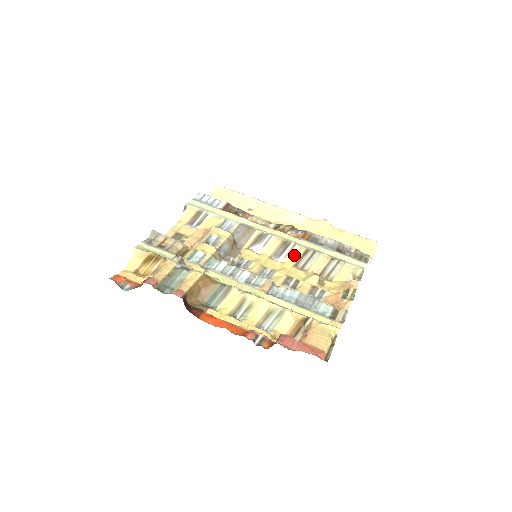
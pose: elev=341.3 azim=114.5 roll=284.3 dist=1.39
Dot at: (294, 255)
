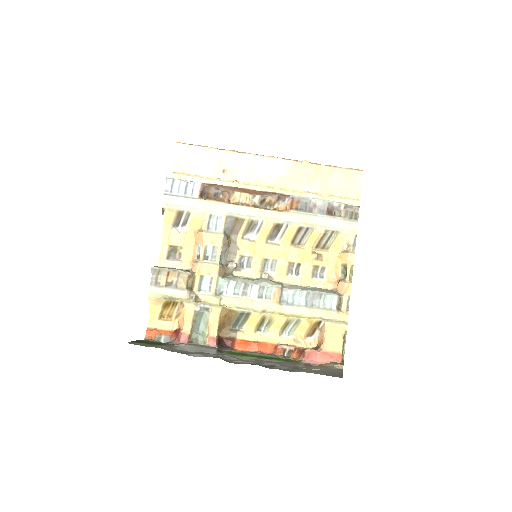
Dot at: (289, 235)
